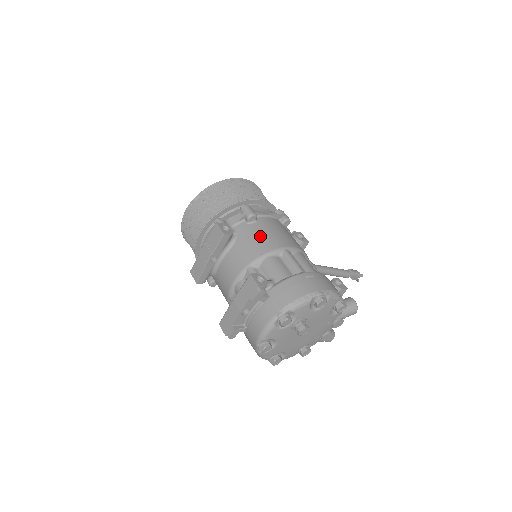
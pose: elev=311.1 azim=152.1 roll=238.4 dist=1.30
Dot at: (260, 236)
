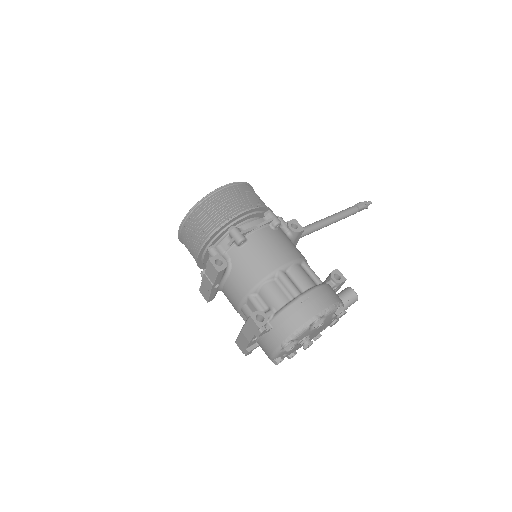
Dot at: (253, 261)
